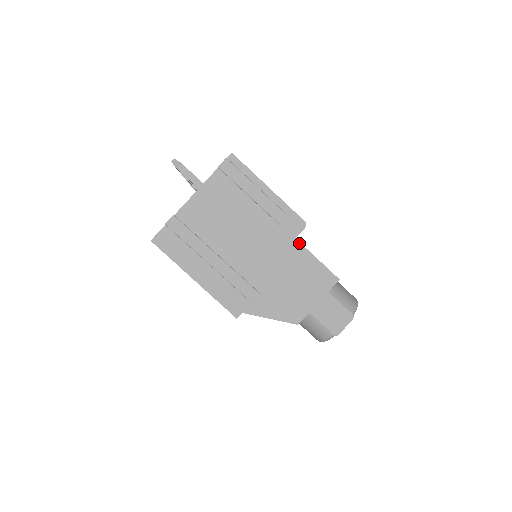
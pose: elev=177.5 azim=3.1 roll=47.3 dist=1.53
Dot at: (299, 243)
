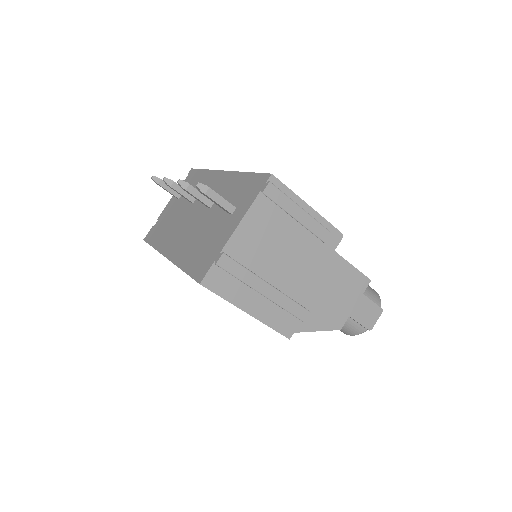
Dot at: (338, 255)
